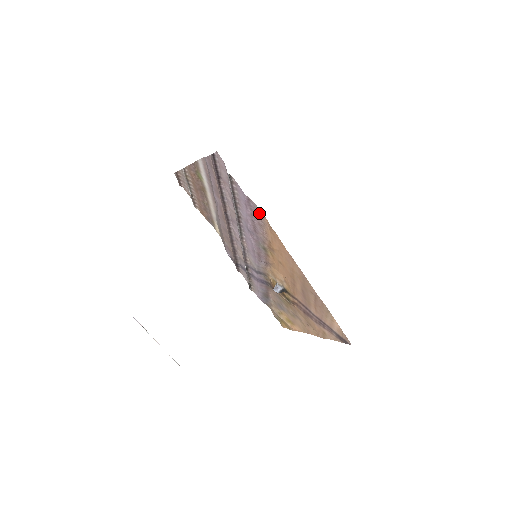
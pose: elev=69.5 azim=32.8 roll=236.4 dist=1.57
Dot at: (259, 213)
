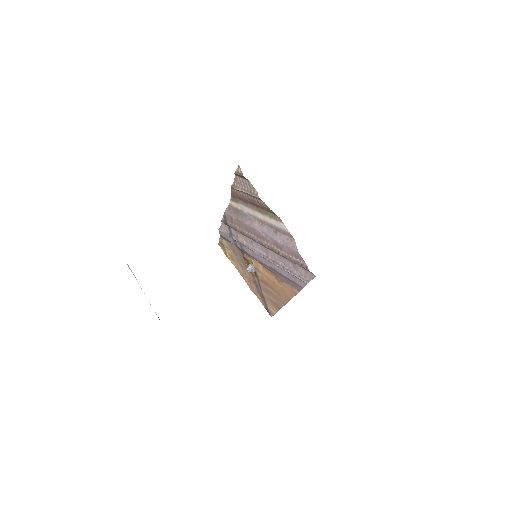
Dot at: (298, 288)
